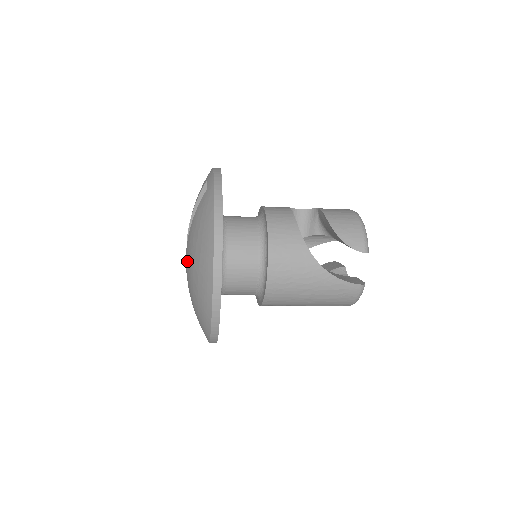
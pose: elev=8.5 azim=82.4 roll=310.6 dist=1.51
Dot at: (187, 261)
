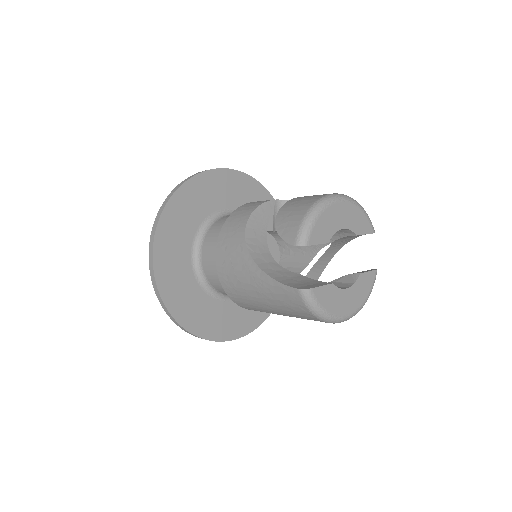
Dot at: occluded
